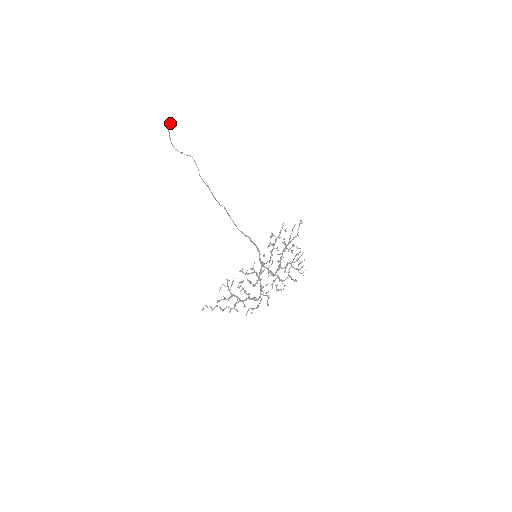
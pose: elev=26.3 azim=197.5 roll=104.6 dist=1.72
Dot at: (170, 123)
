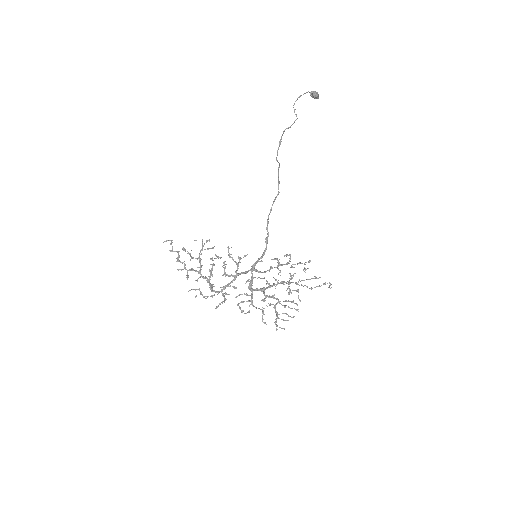
Dot at: (315, 91)
